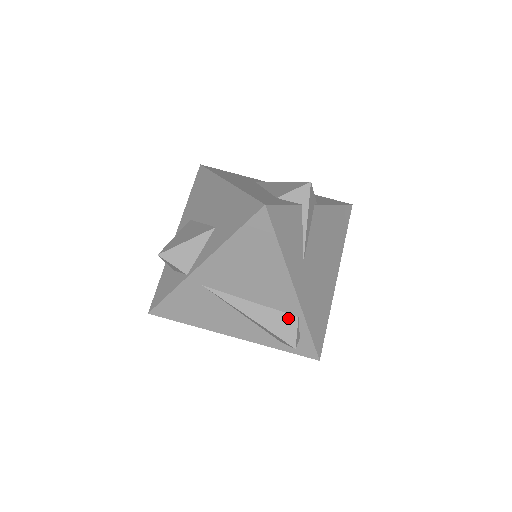
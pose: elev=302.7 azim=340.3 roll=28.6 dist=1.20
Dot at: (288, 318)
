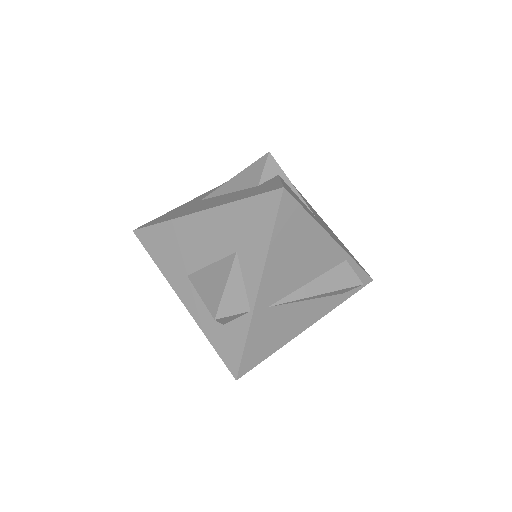
Dot at: (341, 268)
